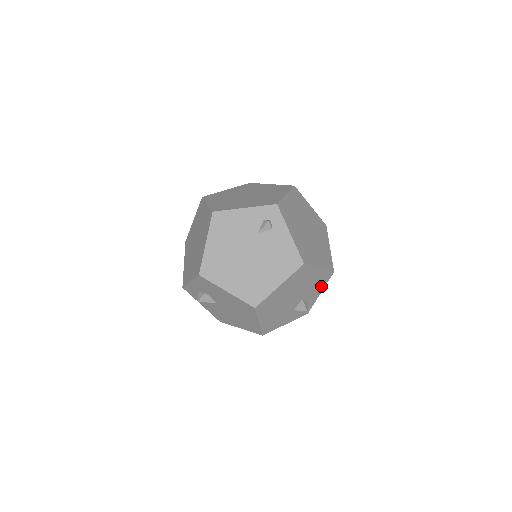
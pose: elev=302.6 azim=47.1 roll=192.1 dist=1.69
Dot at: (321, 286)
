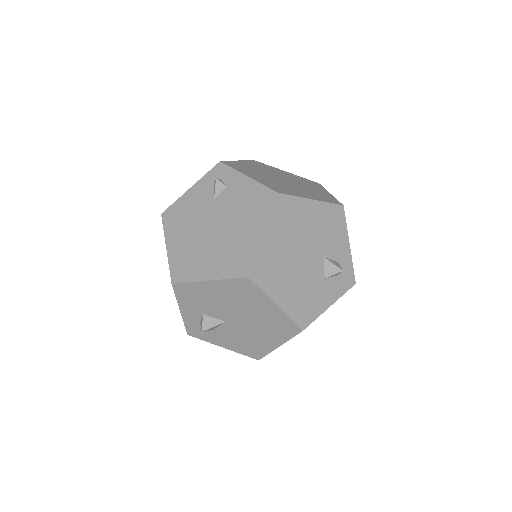
Dot at: (341, 232)
